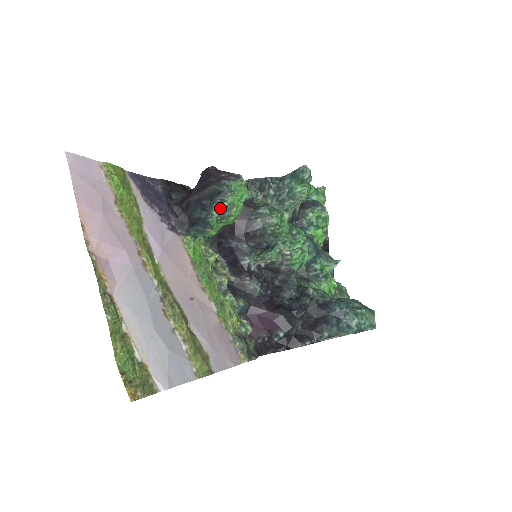
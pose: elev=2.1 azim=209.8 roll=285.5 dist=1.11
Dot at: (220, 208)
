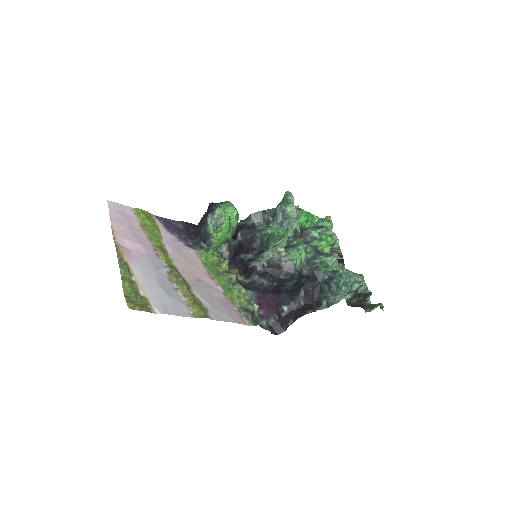
Dot at: (213, 220)
